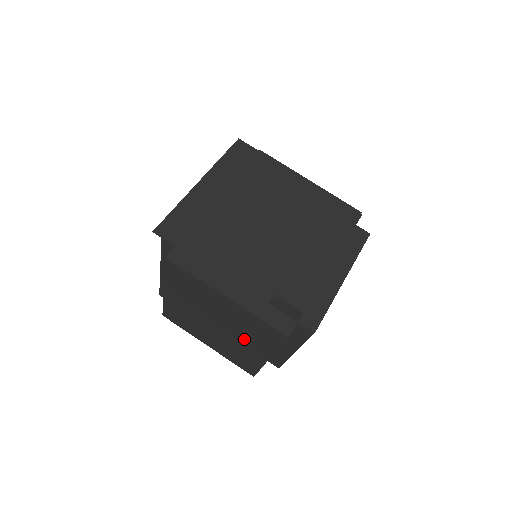
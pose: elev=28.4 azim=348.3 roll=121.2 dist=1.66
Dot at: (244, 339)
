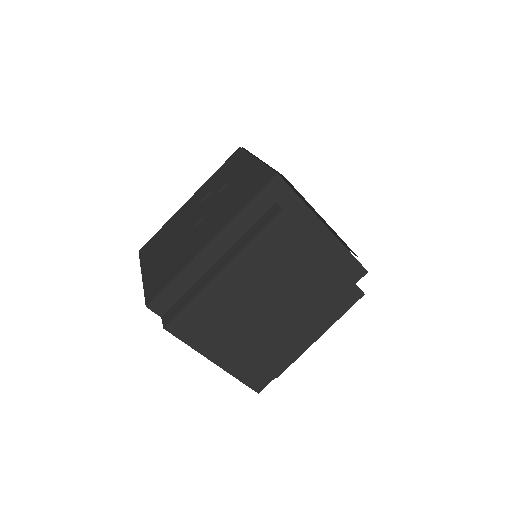
Dot at: (299, 319)
